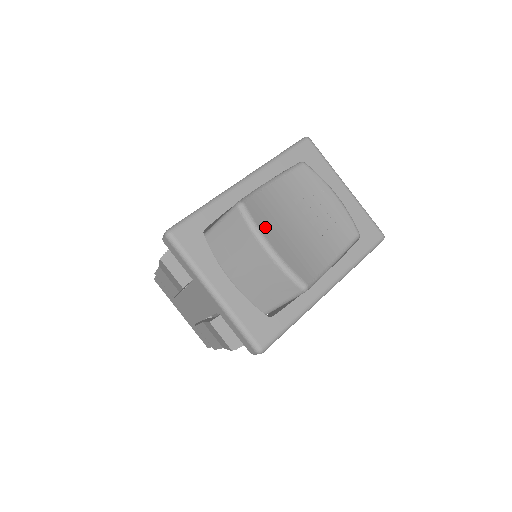
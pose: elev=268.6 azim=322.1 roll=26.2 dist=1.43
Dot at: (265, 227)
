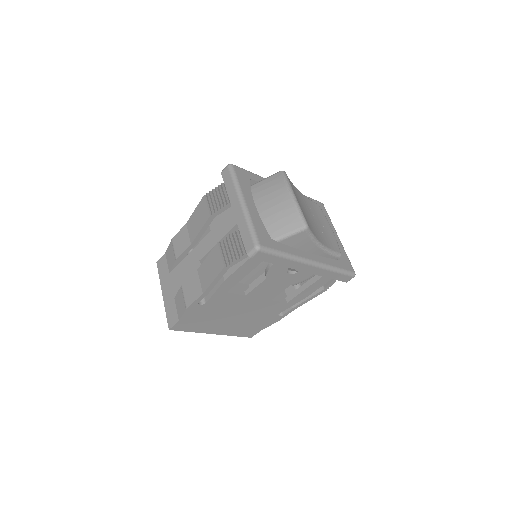
Dot at: occluded
